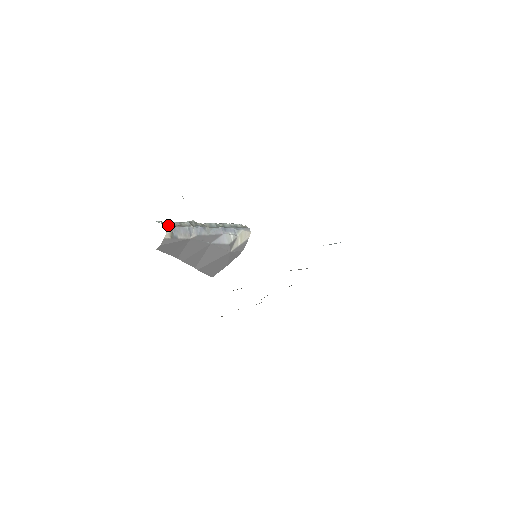
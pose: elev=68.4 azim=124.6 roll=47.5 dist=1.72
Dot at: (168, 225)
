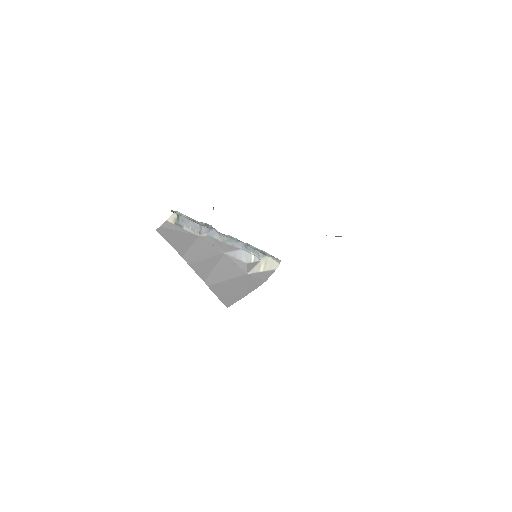
Dot at: (178, 214)
